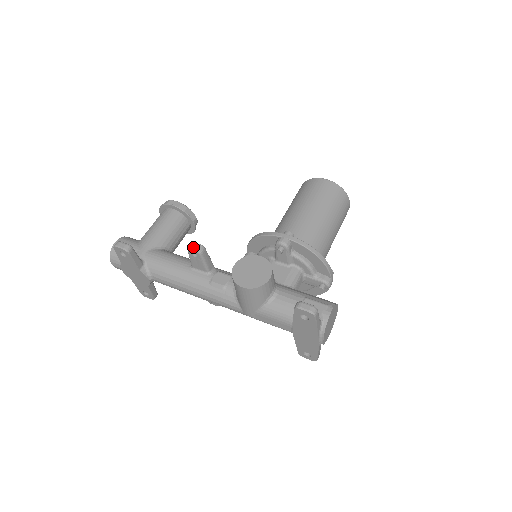
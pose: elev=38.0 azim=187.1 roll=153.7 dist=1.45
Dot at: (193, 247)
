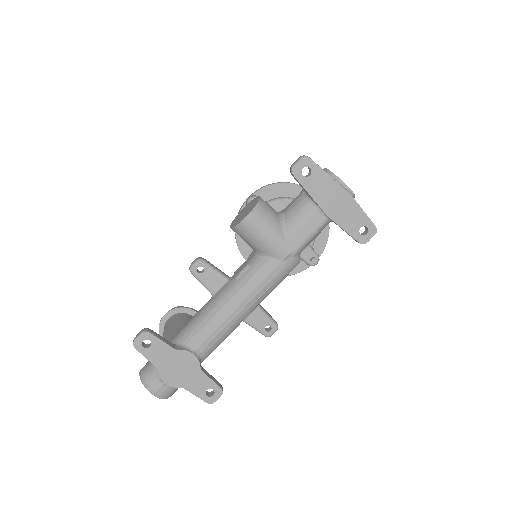
Dot at: (192, 263)
